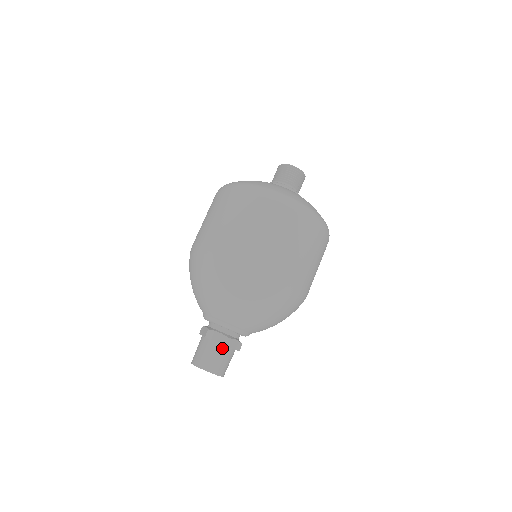
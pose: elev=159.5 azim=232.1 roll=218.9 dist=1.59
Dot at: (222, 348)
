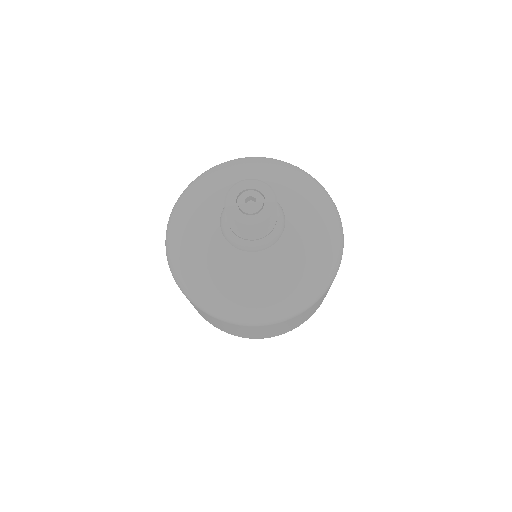
Dot at: occluded
